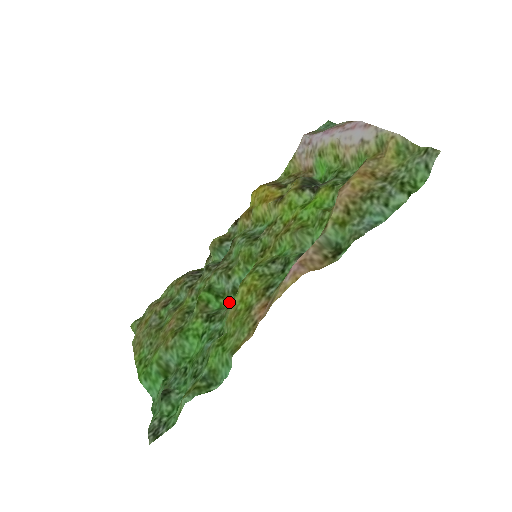
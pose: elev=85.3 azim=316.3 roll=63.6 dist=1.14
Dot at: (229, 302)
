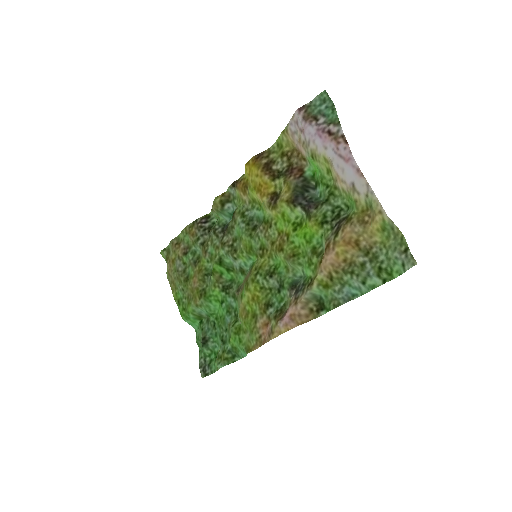
Dot at: (238, 278)
